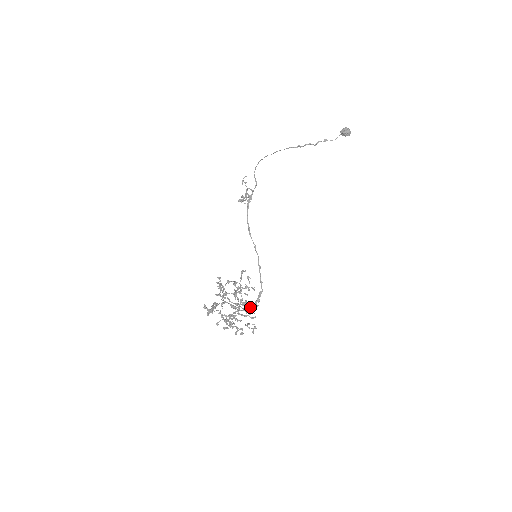
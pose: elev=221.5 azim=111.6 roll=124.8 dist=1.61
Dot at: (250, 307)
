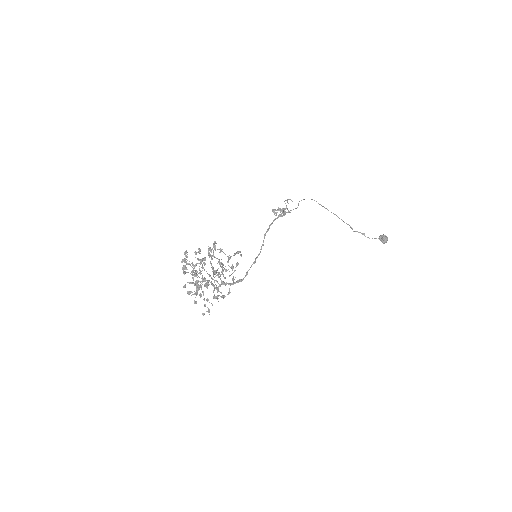
Dot at: (223, 282)
